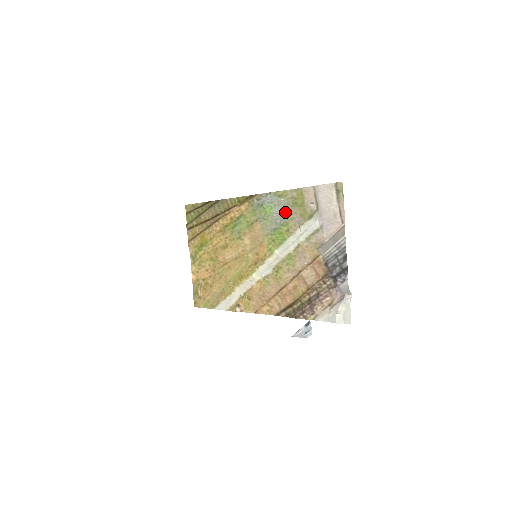
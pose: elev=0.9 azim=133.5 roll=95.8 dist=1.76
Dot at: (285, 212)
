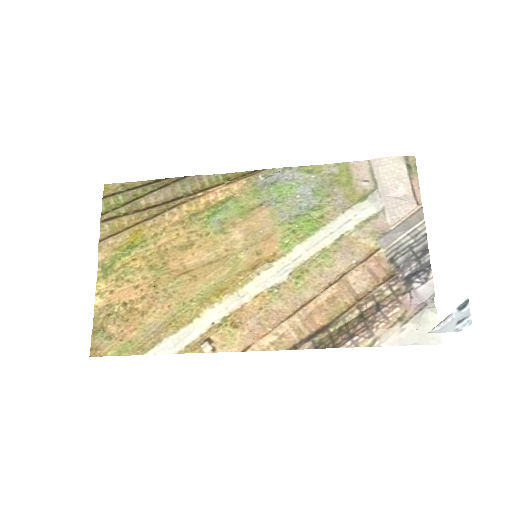
Dot at: (317, 192)
